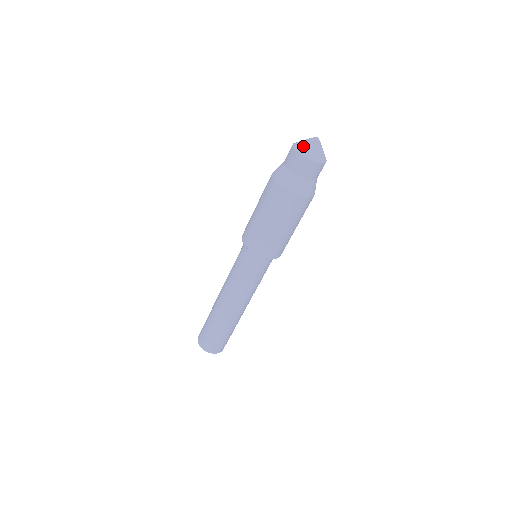
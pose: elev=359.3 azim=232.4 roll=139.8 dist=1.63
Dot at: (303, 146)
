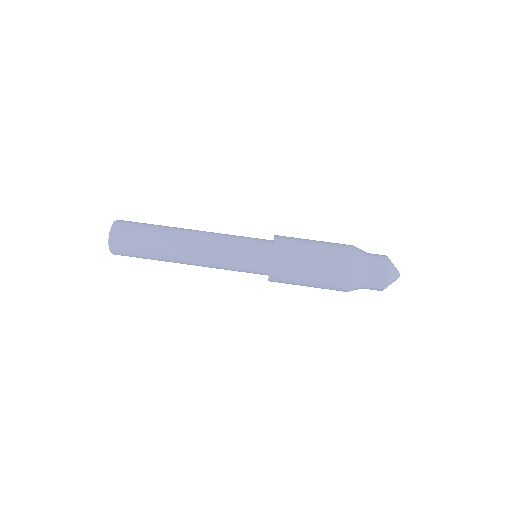
Dot at: (393, 269)
